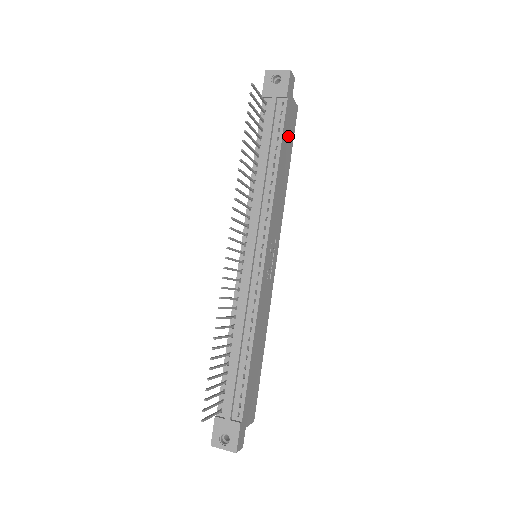
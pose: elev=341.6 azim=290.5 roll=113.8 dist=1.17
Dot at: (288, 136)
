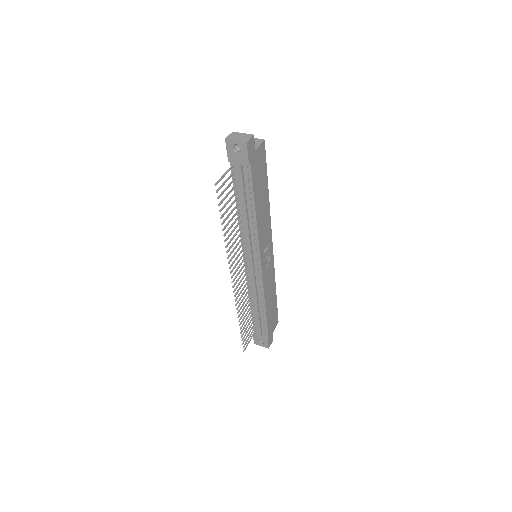
Dot at: (260, 178)
